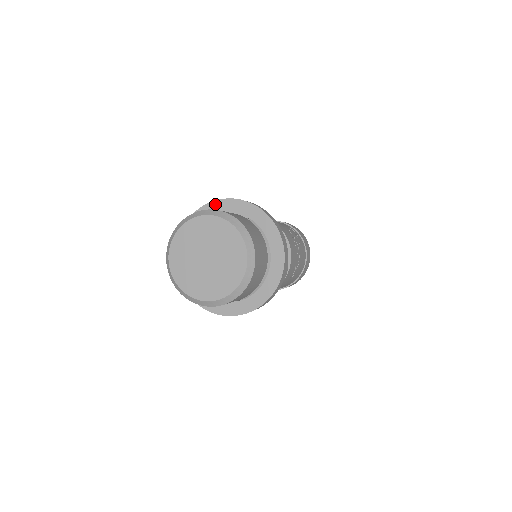
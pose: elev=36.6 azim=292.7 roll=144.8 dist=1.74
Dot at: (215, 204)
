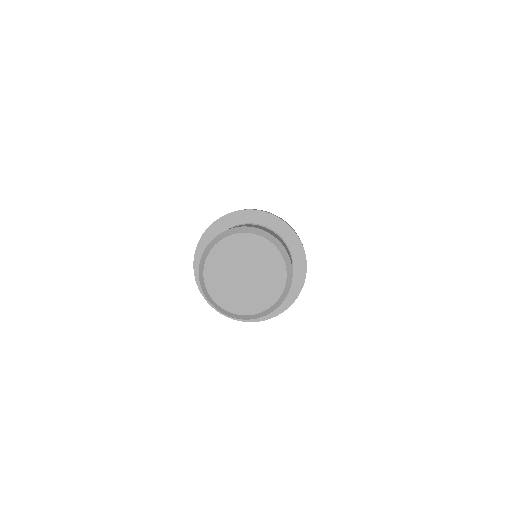
Dot at: (198, 252)
